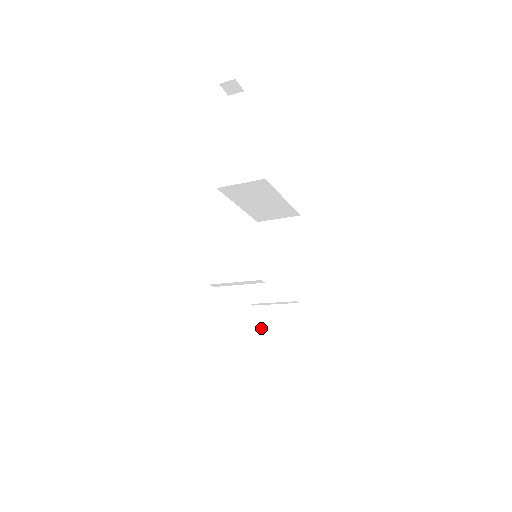
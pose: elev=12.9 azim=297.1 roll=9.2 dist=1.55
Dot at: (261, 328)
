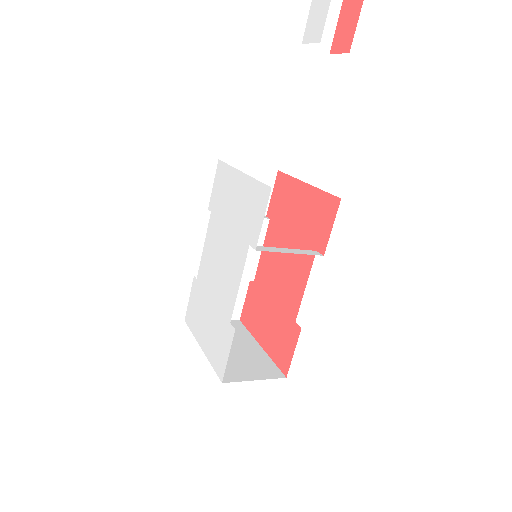
Dot at: occluded
